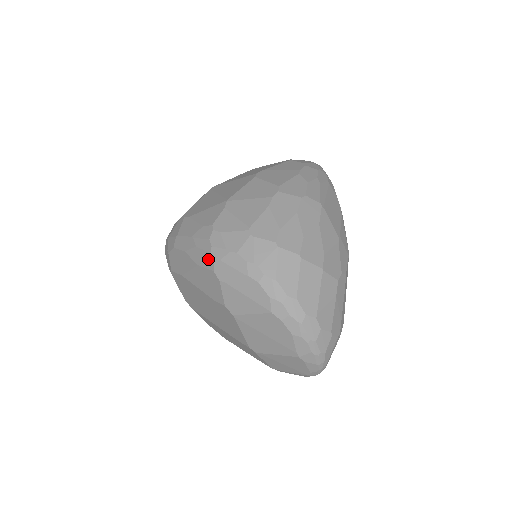
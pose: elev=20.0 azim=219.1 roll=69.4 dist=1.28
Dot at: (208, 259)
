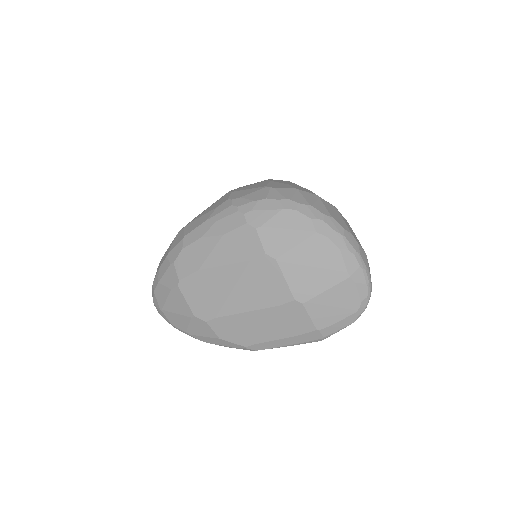
Dot at: (236, 218)
